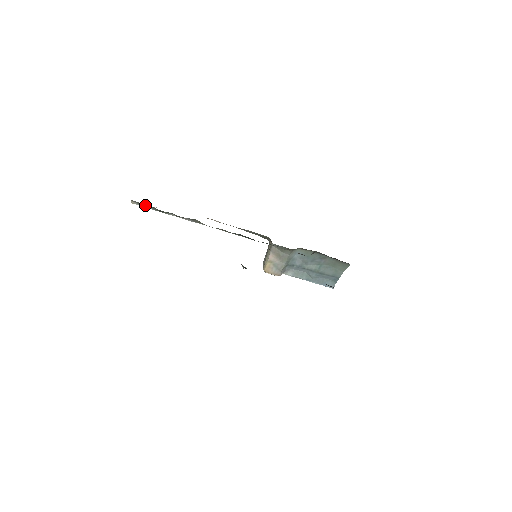
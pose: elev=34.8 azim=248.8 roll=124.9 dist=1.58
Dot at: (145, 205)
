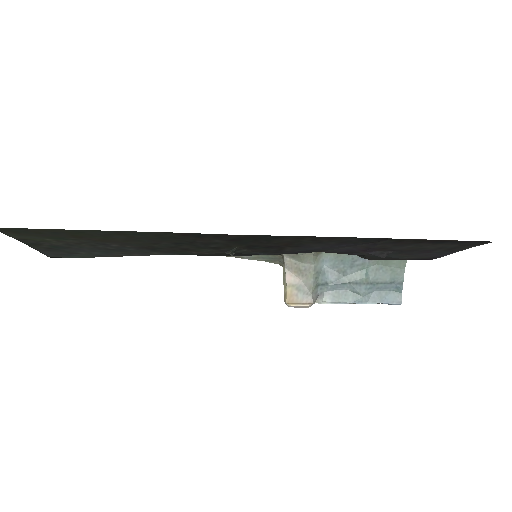
Dot at: occluded
